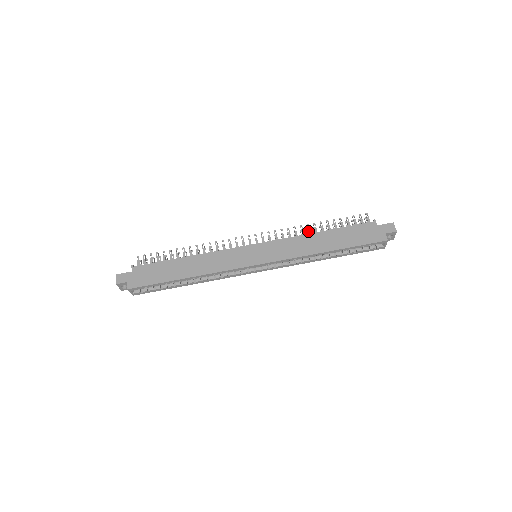
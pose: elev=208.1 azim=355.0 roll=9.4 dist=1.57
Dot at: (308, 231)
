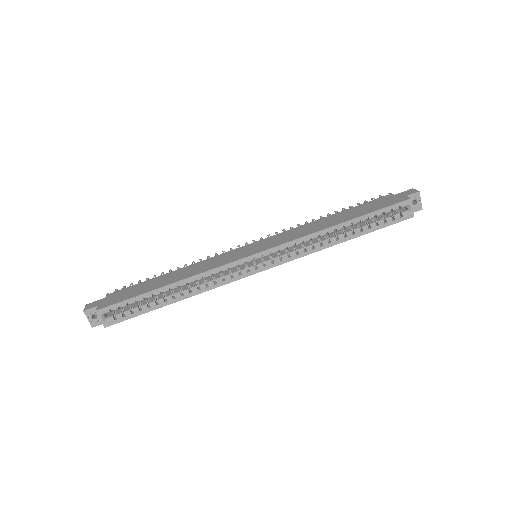
Dot at: occluded
